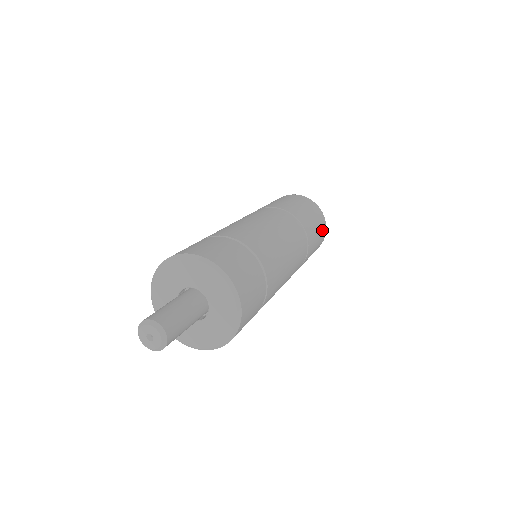
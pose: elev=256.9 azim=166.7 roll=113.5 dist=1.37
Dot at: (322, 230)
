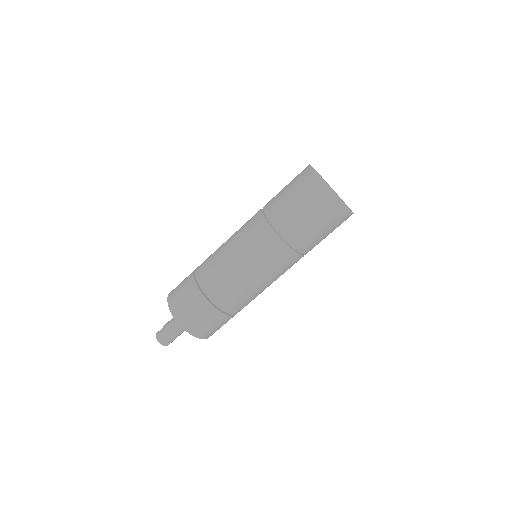
Dot at: (339, 221)
